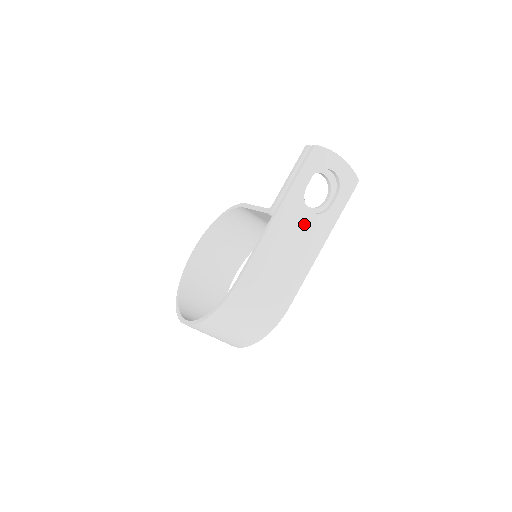
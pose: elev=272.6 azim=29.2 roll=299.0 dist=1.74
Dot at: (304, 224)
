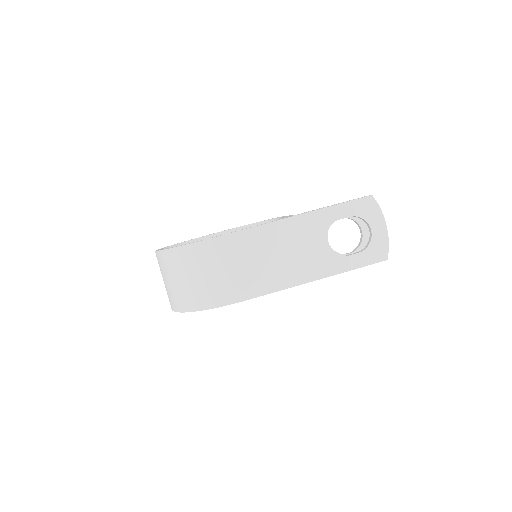
Dot at: (313, 246)
